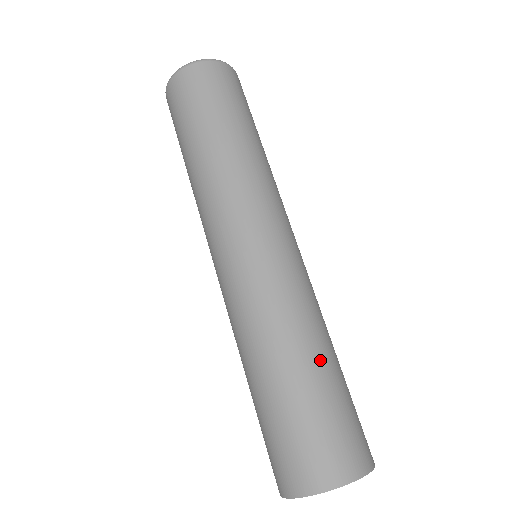
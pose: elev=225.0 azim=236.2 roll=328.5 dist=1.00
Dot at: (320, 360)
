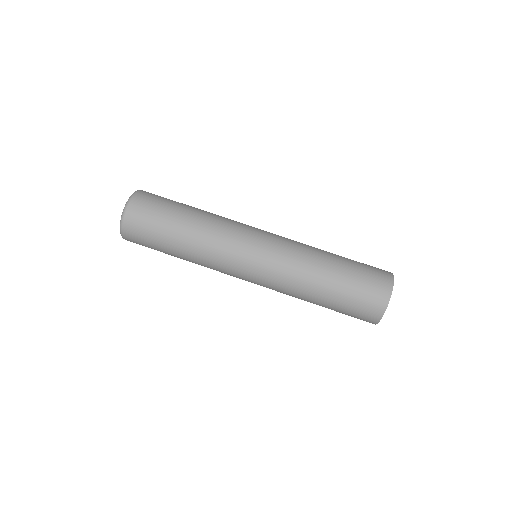
Dot at: (332, 267)
